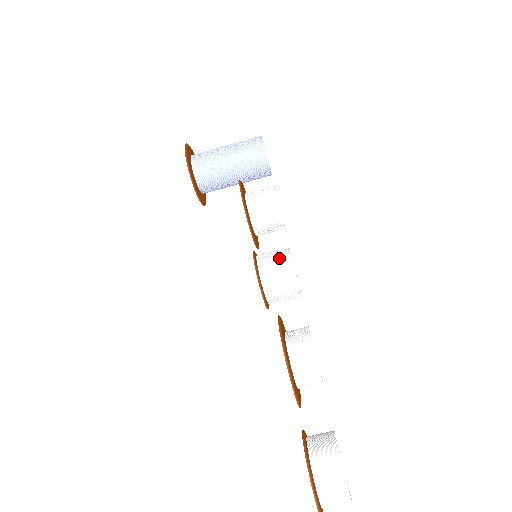
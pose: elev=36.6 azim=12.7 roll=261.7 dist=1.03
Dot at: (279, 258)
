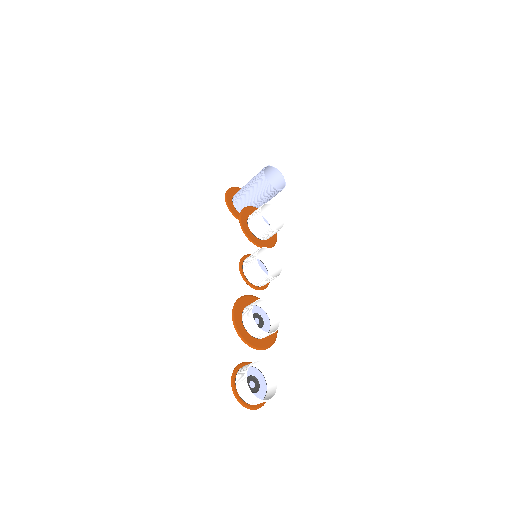
Dot at: (251, 257)
